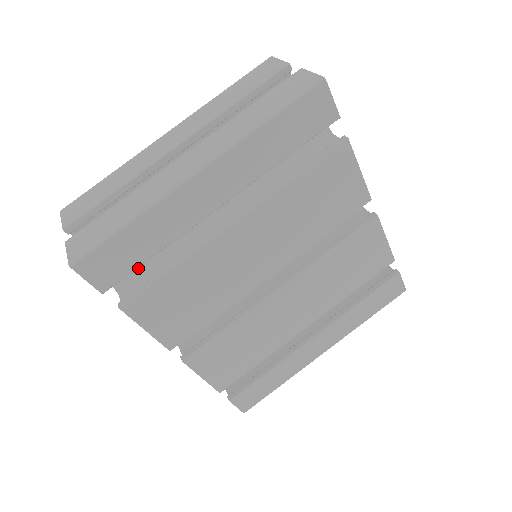
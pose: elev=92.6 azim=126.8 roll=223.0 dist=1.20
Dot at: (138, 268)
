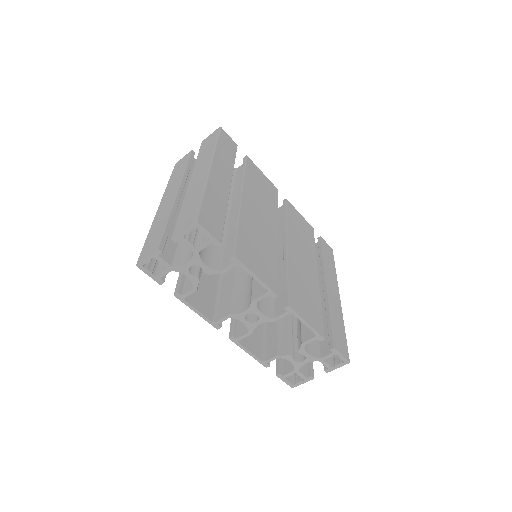
Dot at: (216, 254)
